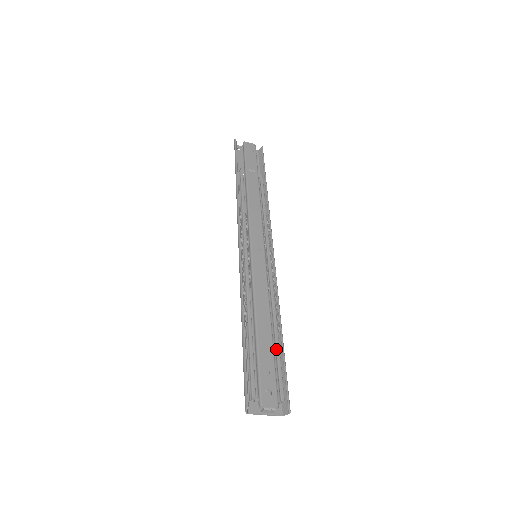
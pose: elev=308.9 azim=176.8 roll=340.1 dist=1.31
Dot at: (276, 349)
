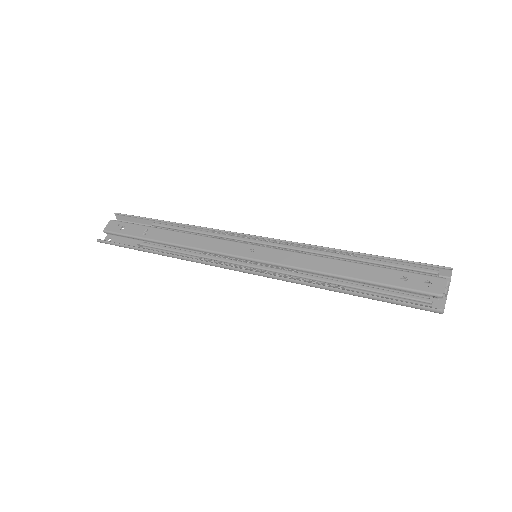
Dot at: (377, 264)
